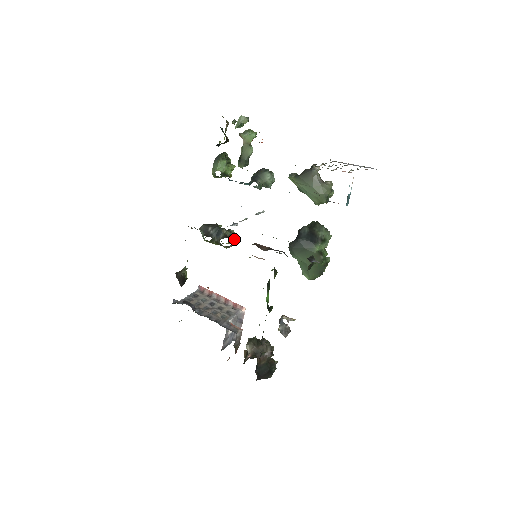
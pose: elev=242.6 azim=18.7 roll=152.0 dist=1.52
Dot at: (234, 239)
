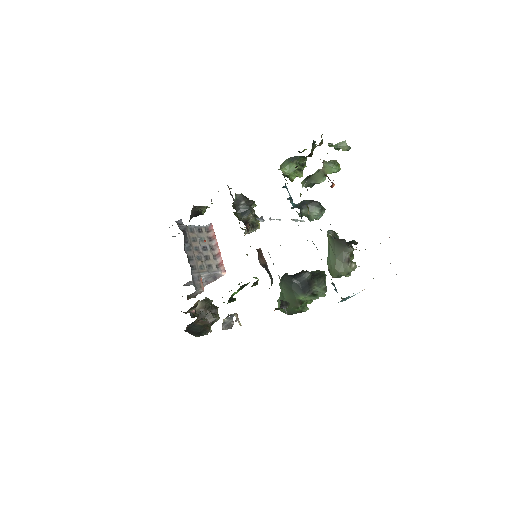
Dot at: occluded
